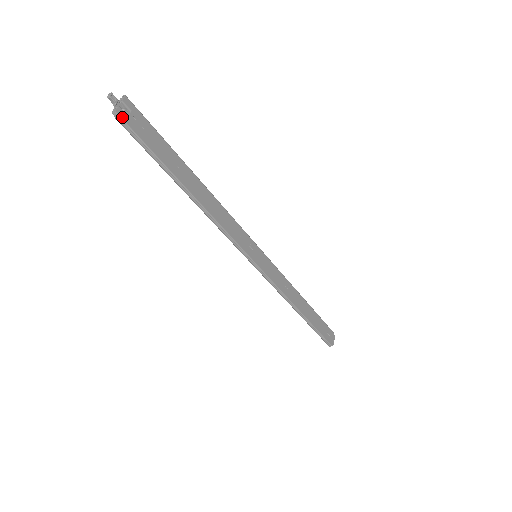
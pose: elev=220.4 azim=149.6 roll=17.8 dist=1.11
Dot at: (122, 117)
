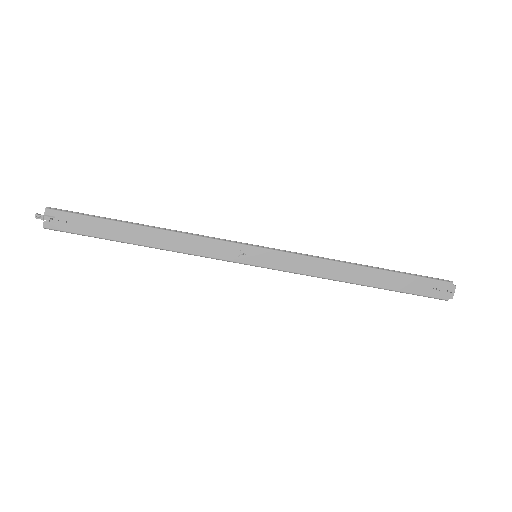
Dot at: (50, 227)
